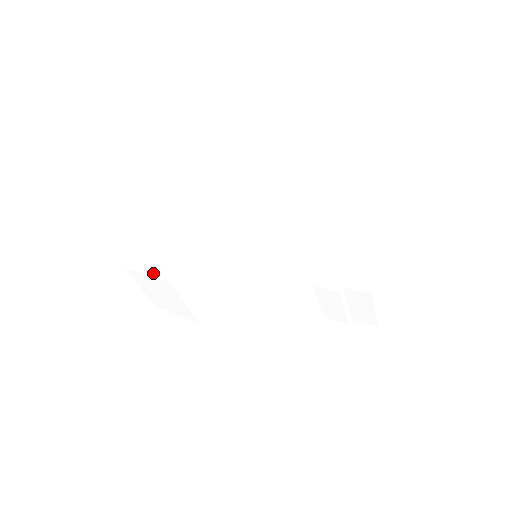
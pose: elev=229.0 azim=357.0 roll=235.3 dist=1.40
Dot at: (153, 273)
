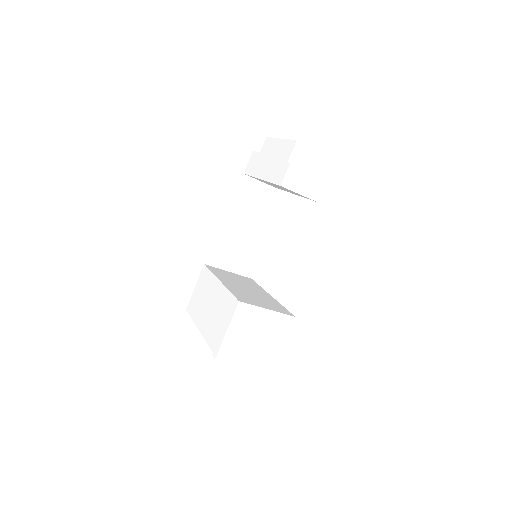
Dot at: (228, 323)
